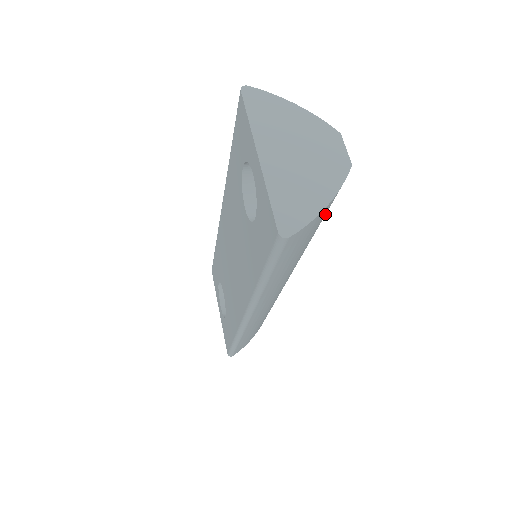
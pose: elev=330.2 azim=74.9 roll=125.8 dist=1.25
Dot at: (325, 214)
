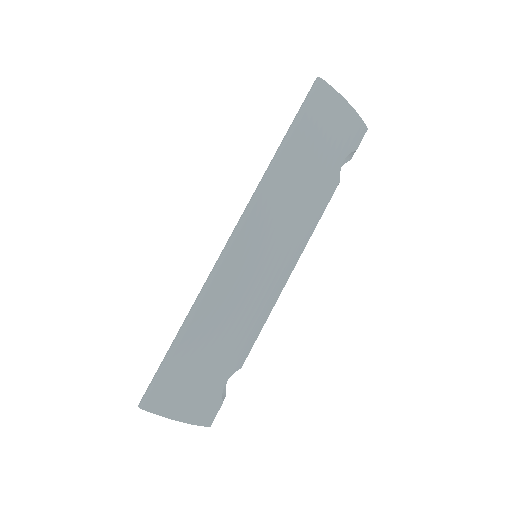
Dot at: occluded
